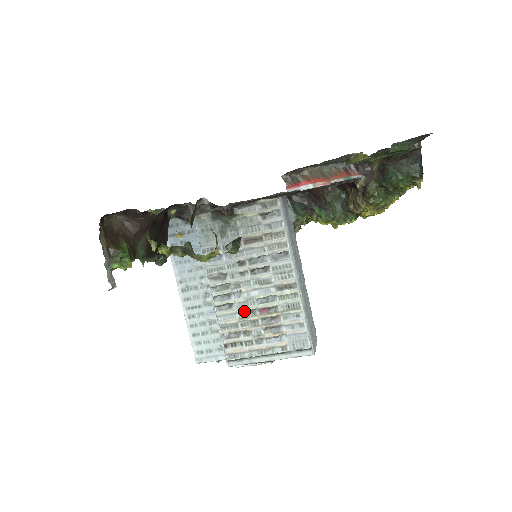
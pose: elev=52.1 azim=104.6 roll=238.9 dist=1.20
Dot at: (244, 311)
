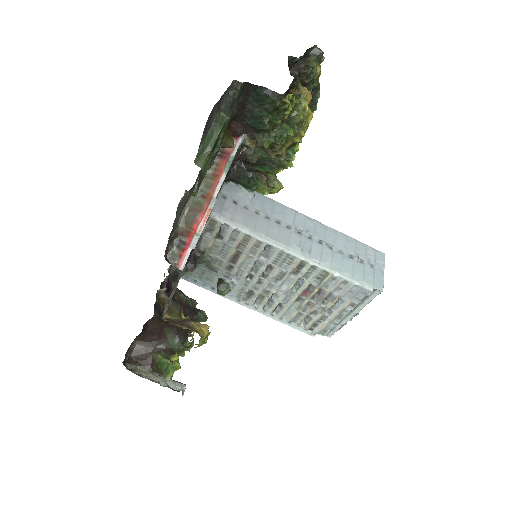
Dot at: (293, 303)
